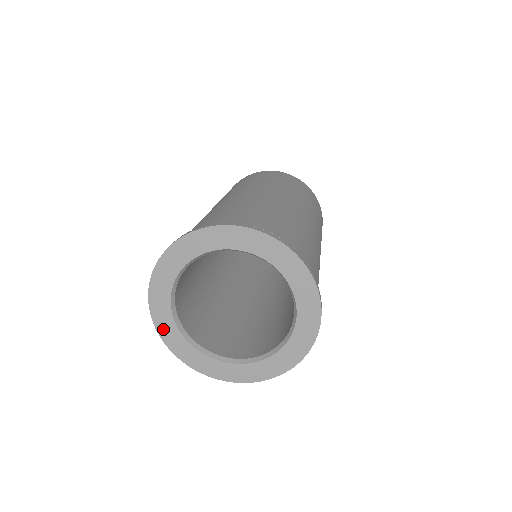
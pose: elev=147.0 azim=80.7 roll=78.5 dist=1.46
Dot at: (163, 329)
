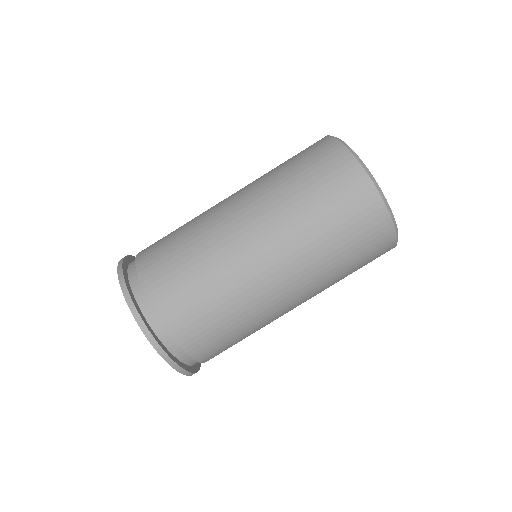
Dot at: occluded
